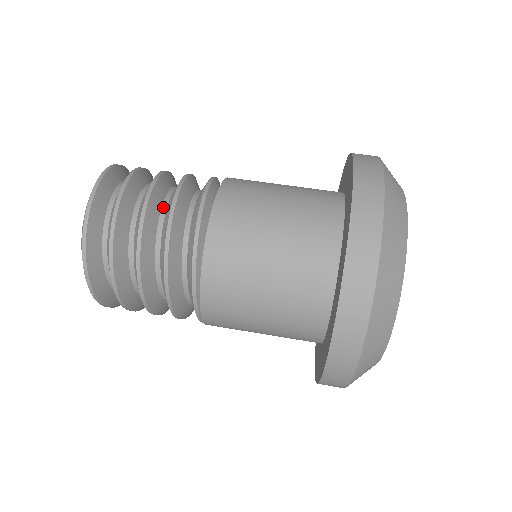
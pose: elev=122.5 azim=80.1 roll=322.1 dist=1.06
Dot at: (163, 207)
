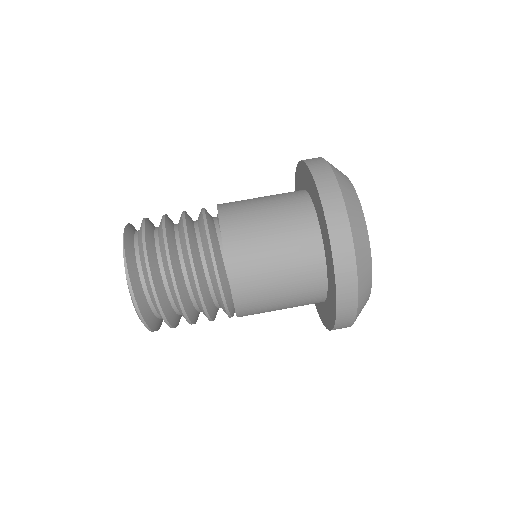
Dot at: (193, 302)
